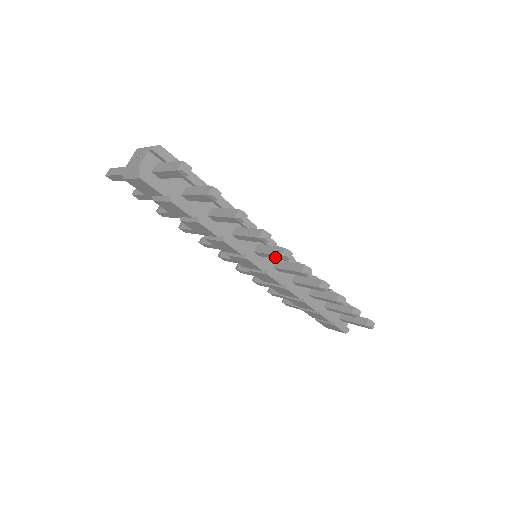
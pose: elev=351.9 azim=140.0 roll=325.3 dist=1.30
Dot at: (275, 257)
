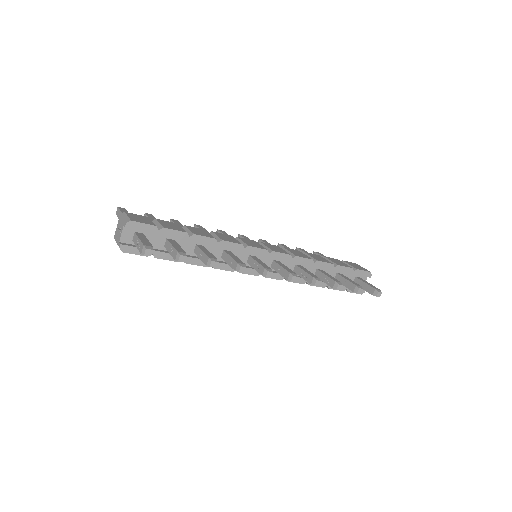
Dot at: occluded
